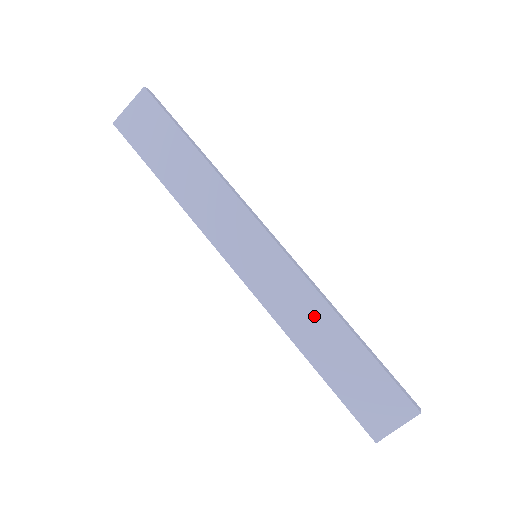
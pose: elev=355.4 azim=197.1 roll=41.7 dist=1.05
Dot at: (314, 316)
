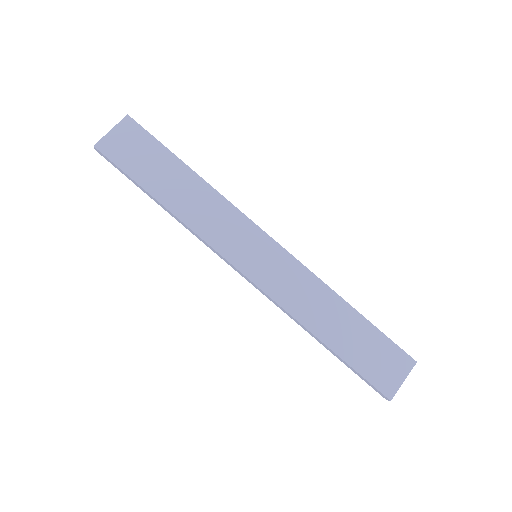
Dot at: (318, 299)
